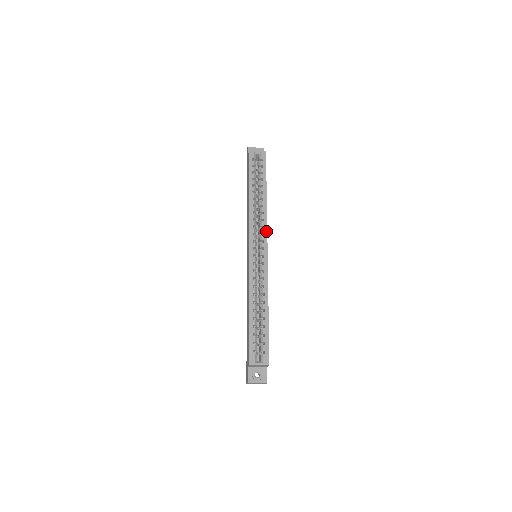
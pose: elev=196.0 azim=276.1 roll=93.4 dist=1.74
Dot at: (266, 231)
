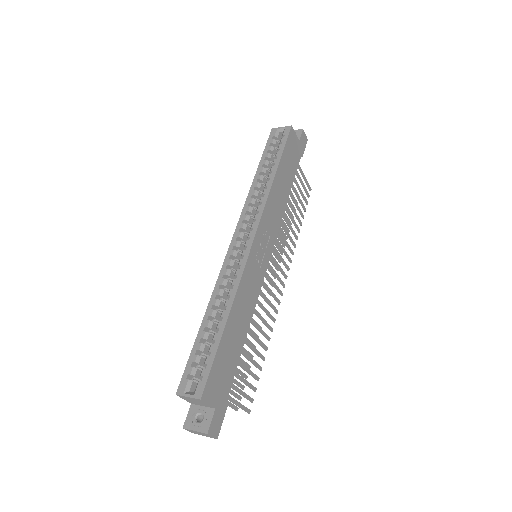
Dot at: (260, 217)
